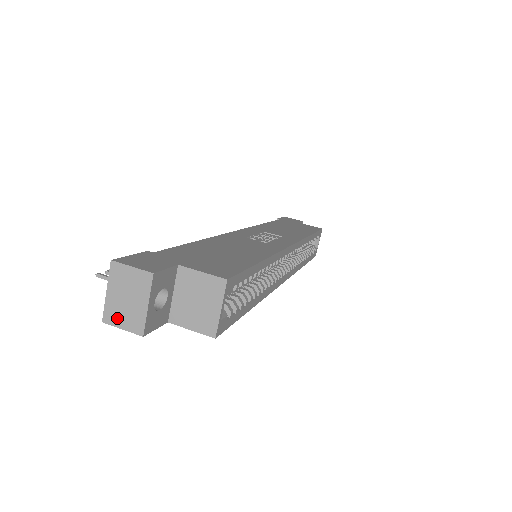
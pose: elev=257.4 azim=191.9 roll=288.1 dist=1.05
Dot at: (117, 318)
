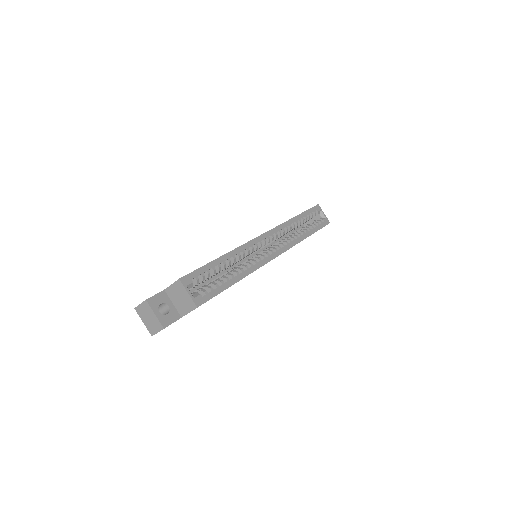
Dot at: (153, 330)
